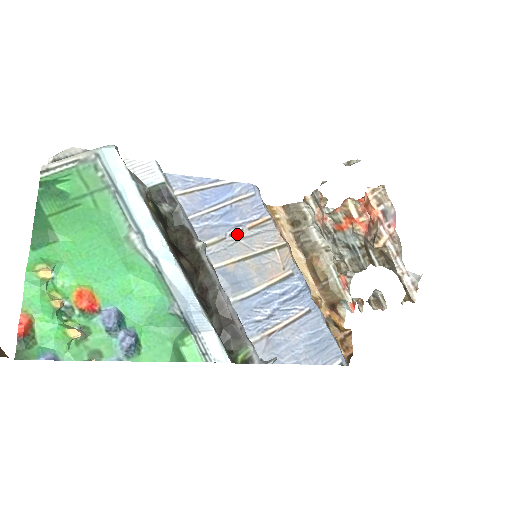
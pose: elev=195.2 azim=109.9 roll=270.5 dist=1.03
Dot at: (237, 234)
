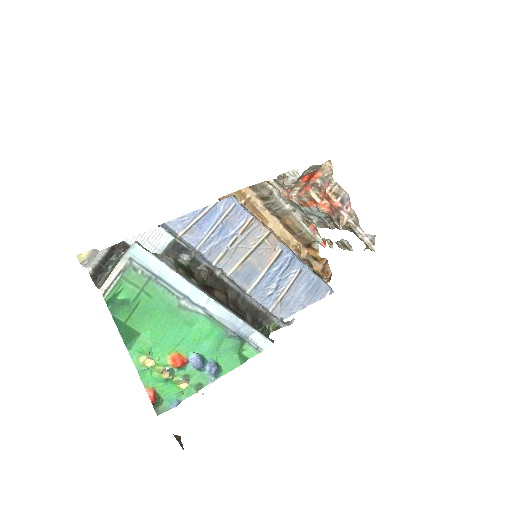
Dot at: (235, 242)
